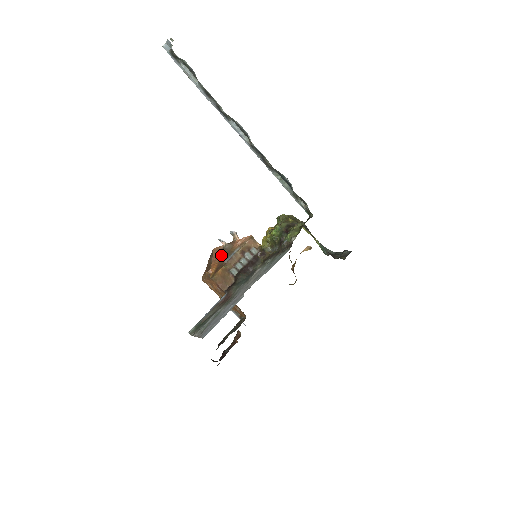
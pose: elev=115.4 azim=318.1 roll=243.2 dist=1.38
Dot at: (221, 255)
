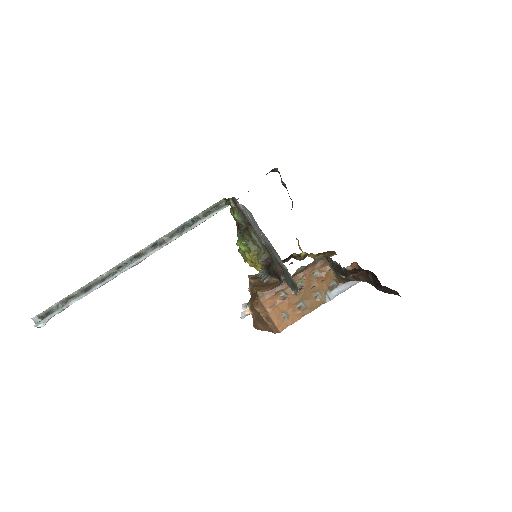
Dot at: (253, 306)
